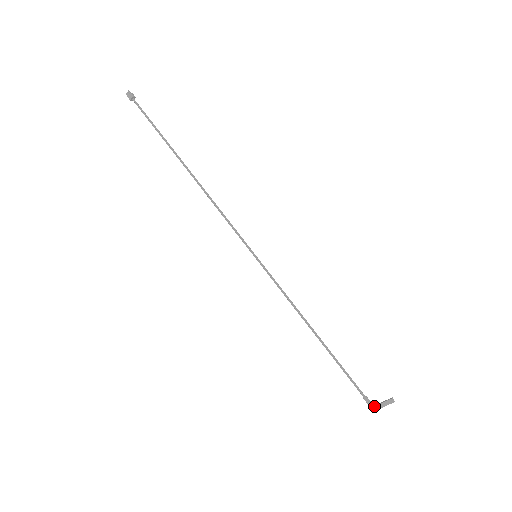
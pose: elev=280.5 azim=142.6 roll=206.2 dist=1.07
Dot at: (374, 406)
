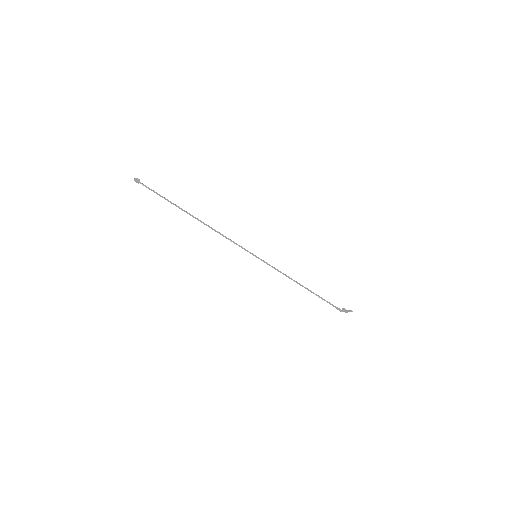
Dot at: (343, 311)
